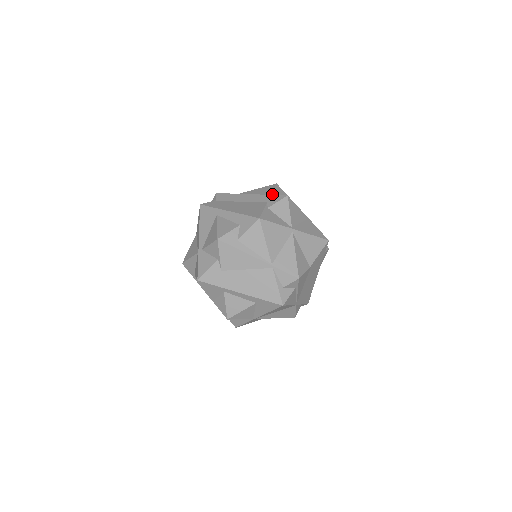
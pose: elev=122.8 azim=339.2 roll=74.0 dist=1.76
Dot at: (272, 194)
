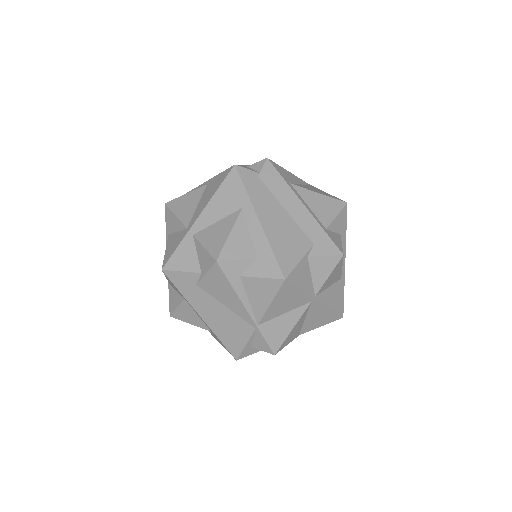
Dot at: (329, 226)
